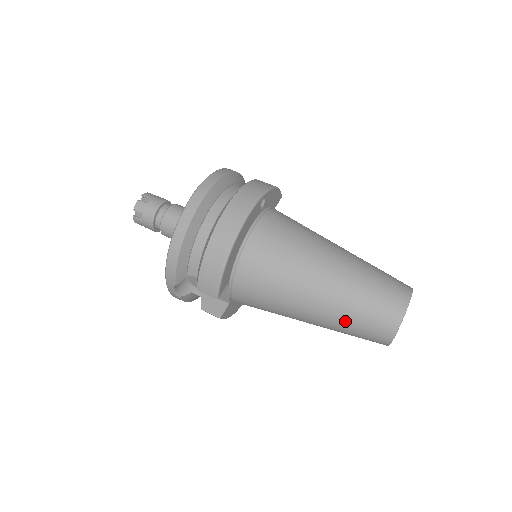
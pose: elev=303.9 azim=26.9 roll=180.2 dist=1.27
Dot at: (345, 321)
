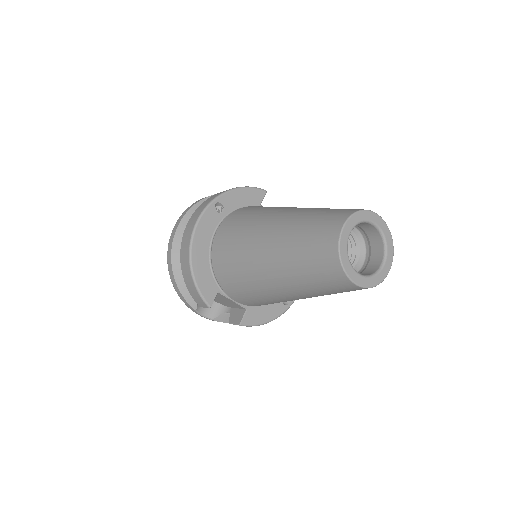
Dot at: (302, 280)
